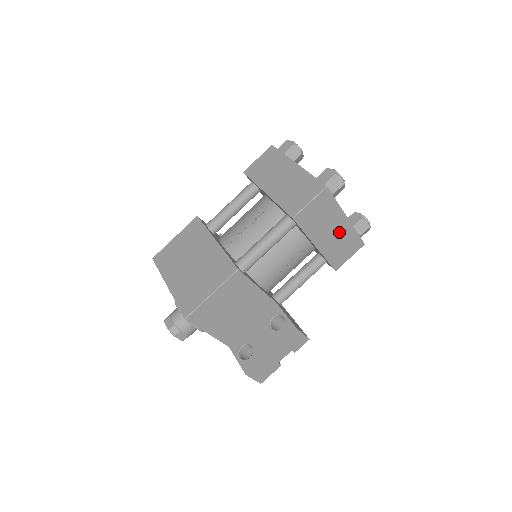
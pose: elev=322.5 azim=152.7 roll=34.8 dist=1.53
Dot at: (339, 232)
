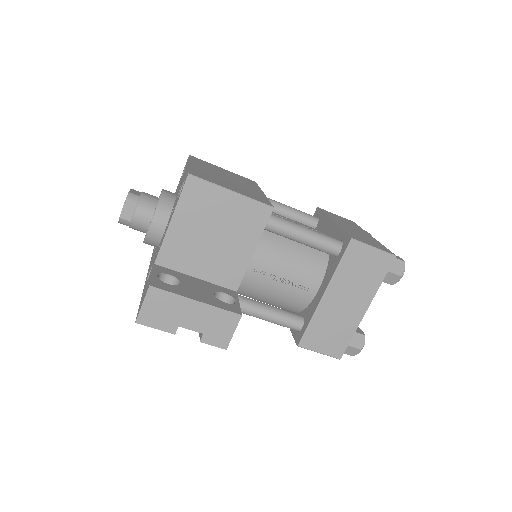
Dot at: (348, 312)
